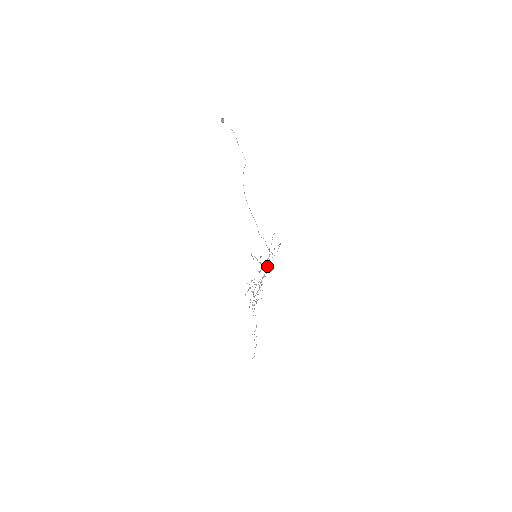
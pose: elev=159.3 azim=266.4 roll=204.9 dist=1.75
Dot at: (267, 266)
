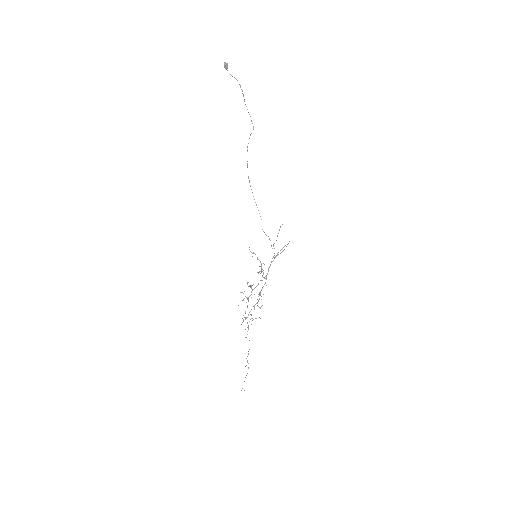
Dot at: occluded
